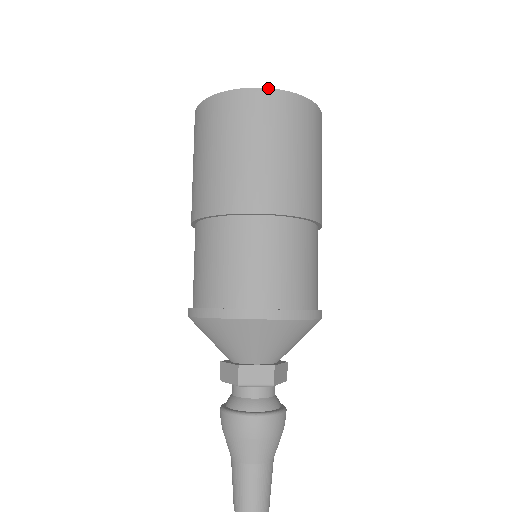
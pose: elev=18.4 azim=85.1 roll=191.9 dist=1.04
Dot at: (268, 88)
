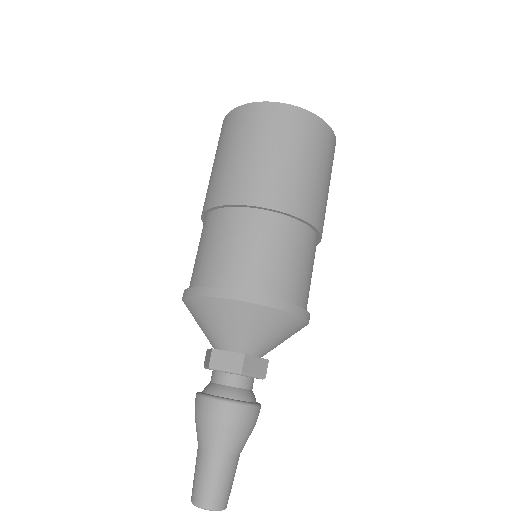
Dot at: occluded
